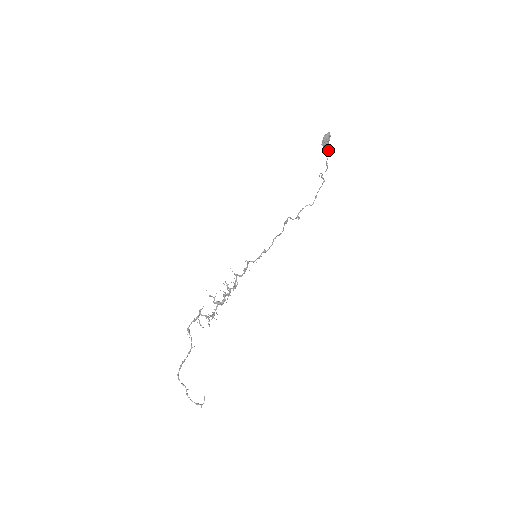
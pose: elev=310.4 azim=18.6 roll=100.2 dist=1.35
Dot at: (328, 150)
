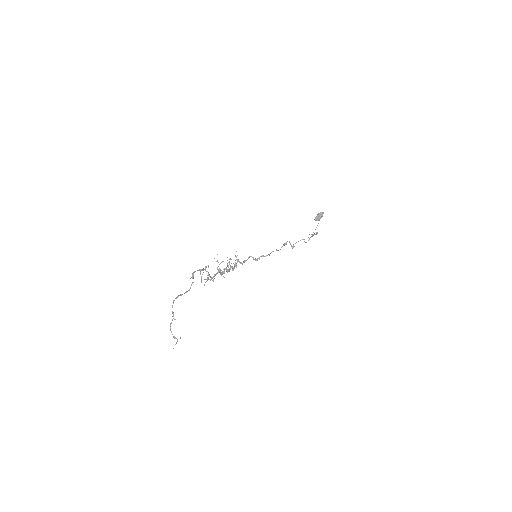
Dot at: (317, 225)
